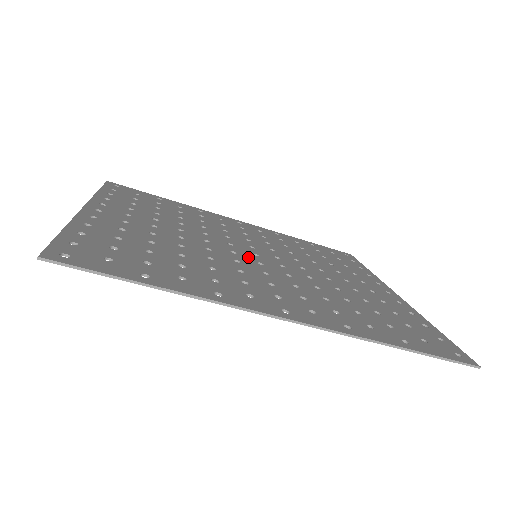
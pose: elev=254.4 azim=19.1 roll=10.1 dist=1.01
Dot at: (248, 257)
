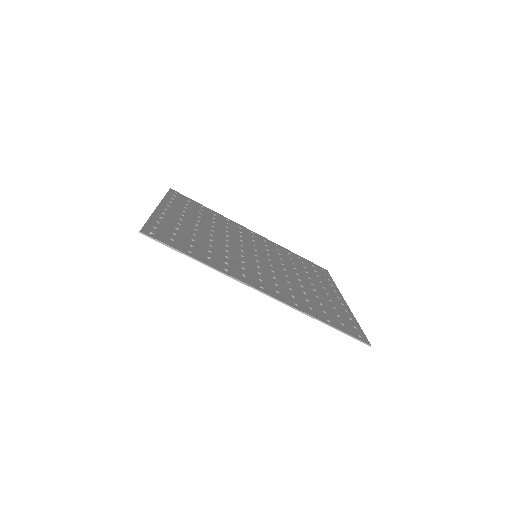
Dot at: (250, 255)
